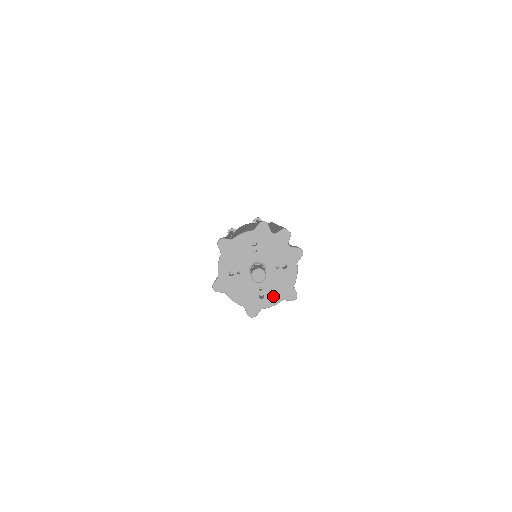
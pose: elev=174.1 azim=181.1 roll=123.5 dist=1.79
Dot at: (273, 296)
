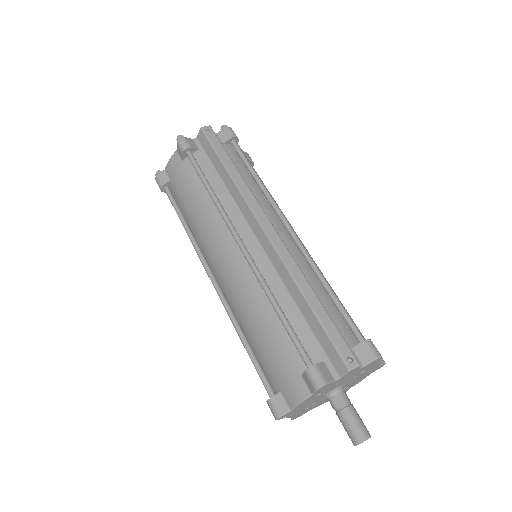
Dot at: (359, 380)
